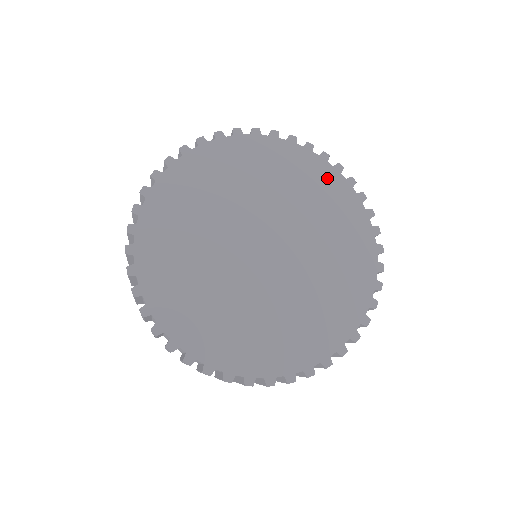
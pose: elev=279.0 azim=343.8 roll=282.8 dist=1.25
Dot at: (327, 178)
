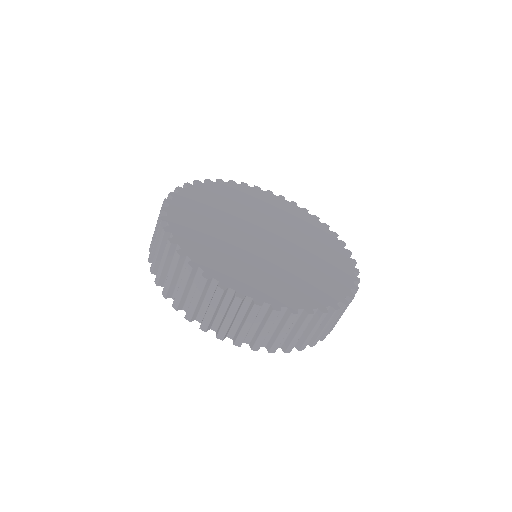
Dot at: (235, 189)
